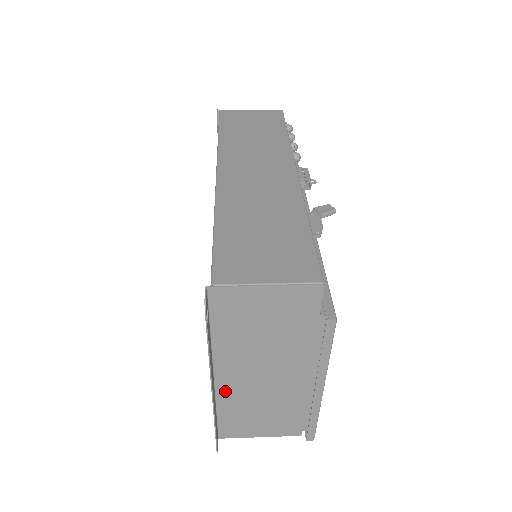
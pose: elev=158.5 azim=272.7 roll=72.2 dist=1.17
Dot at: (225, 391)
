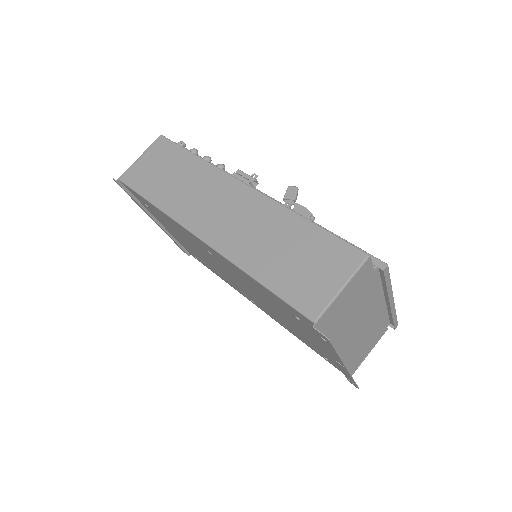
Dot at: (343, 357)
